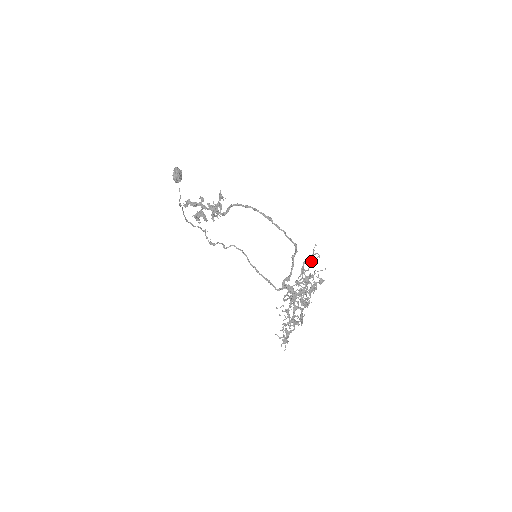
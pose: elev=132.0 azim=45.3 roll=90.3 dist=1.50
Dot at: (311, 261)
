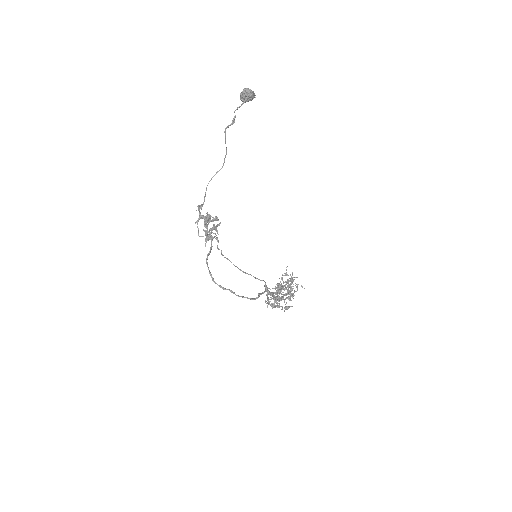
Dot at: (273, 303)
